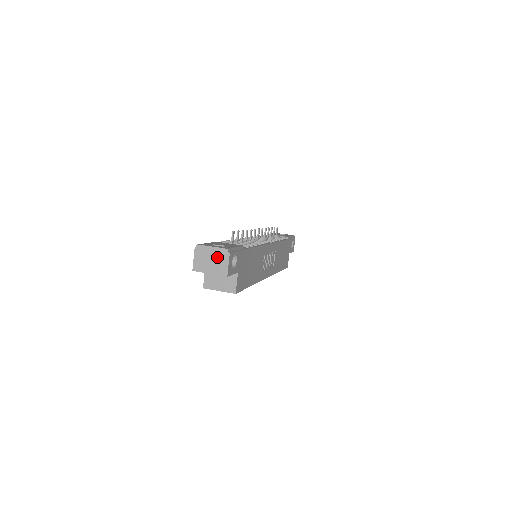
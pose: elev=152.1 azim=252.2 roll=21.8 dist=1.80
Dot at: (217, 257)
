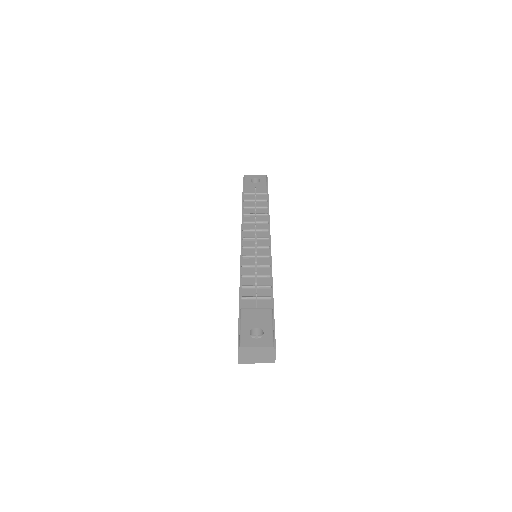
Dot at: (263, 353)
